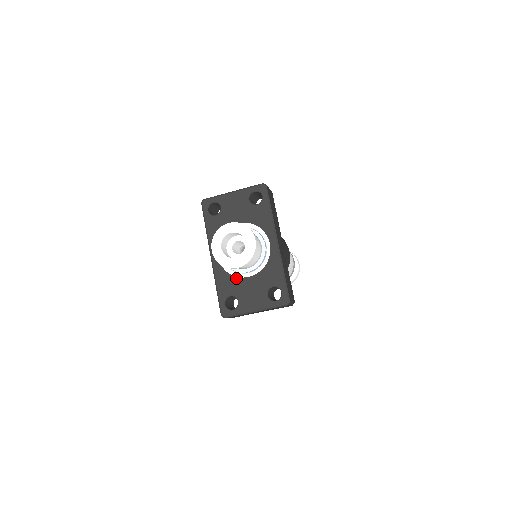
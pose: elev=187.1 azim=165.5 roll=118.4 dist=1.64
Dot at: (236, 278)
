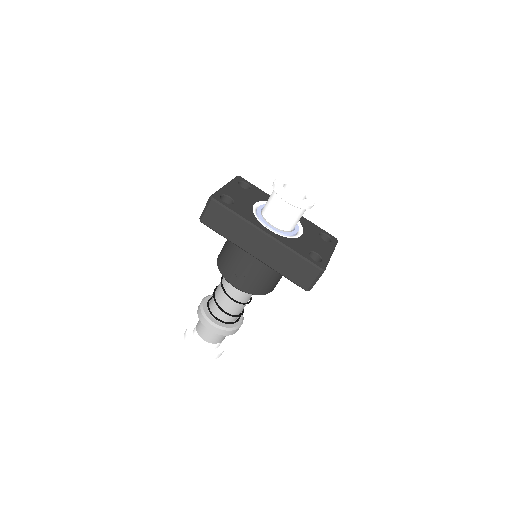
Dot at: (297, 239)
